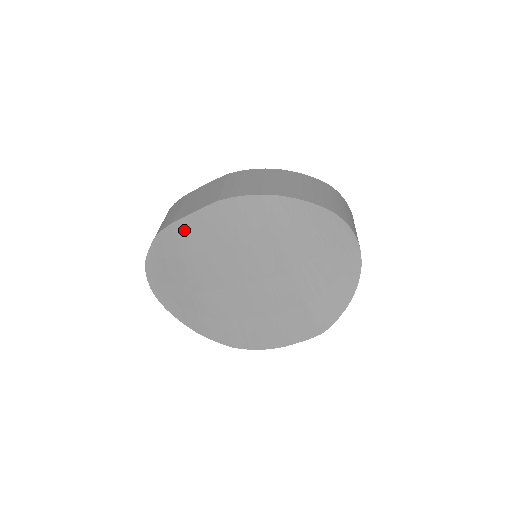
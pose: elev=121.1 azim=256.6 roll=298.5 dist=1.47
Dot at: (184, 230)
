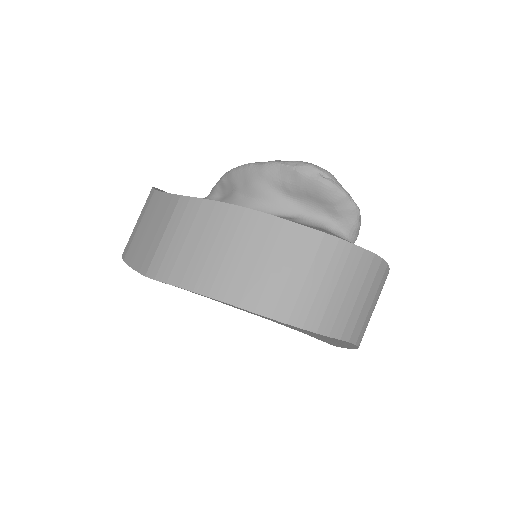
Dot at: occluded
